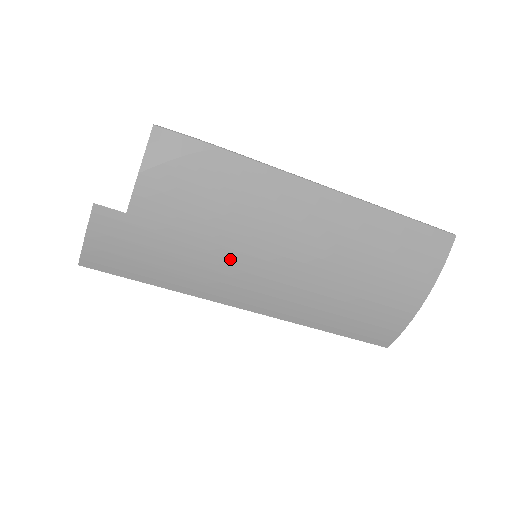
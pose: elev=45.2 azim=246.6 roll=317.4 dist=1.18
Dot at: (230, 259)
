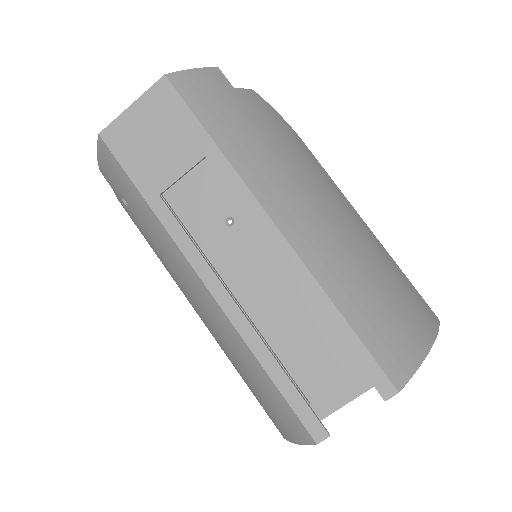
Dot at: (287, 170)
